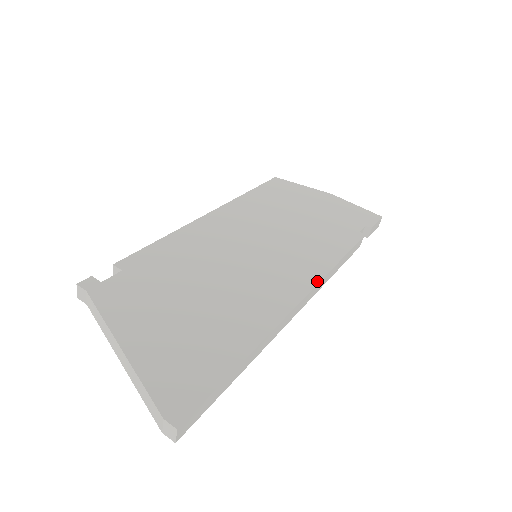
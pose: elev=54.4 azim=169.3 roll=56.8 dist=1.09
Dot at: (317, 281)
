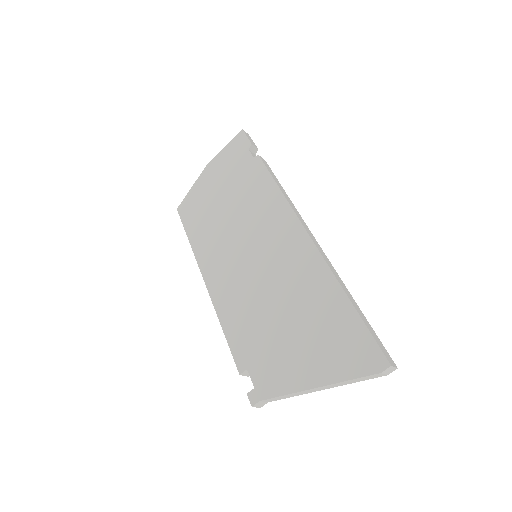
Dot at: (294, 216)
